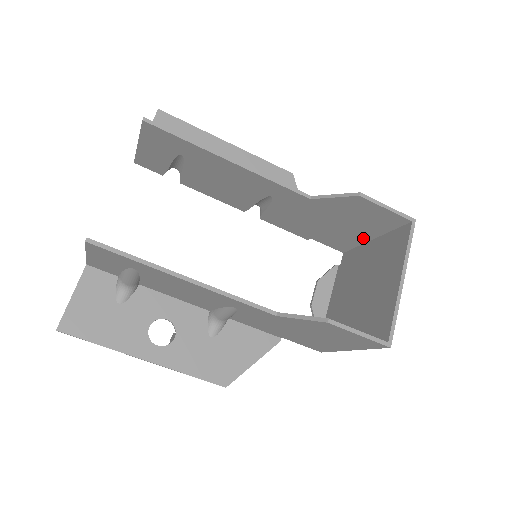
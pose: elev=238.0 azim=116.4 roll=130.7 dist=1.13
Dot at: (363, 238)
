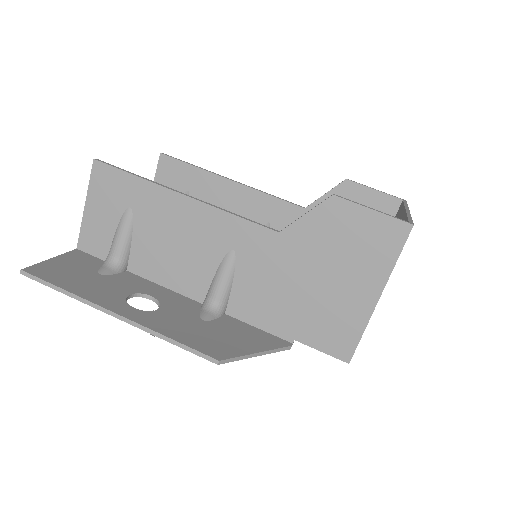
Dot at: occluded
